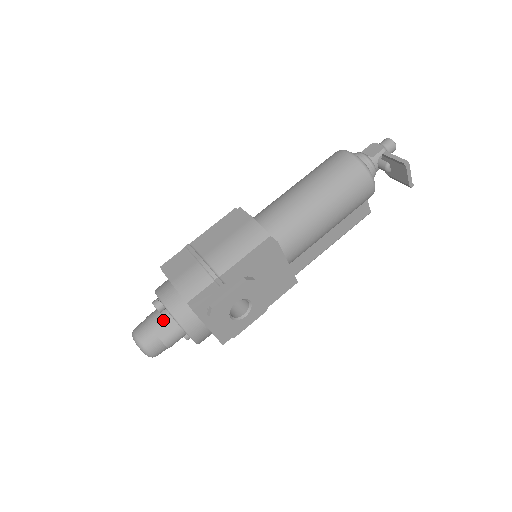
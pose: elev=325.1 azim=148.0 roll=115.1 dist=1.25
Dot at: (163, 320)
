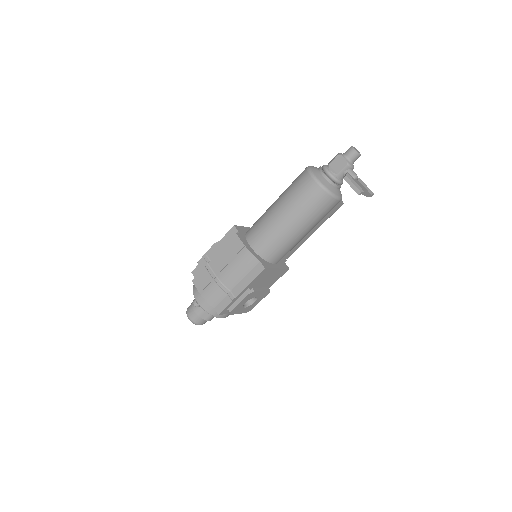
Dot at: occluded
